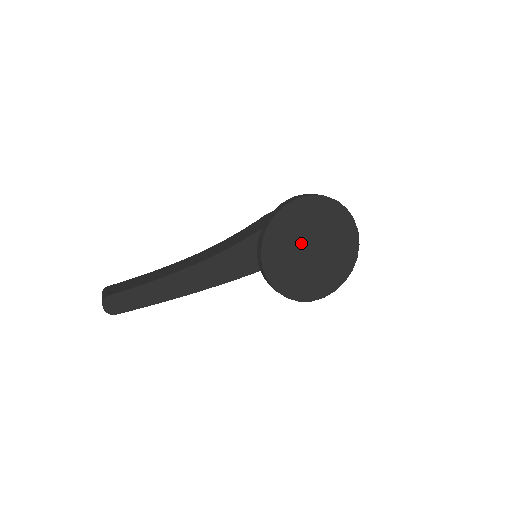
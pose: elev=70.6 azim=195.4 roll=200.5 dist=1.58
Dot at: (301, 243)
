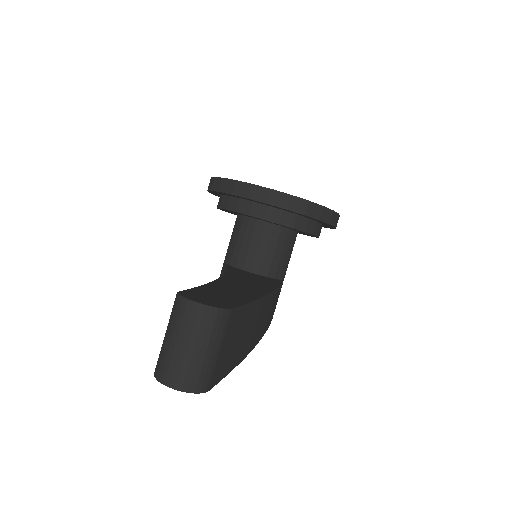
Dot at: occluded
